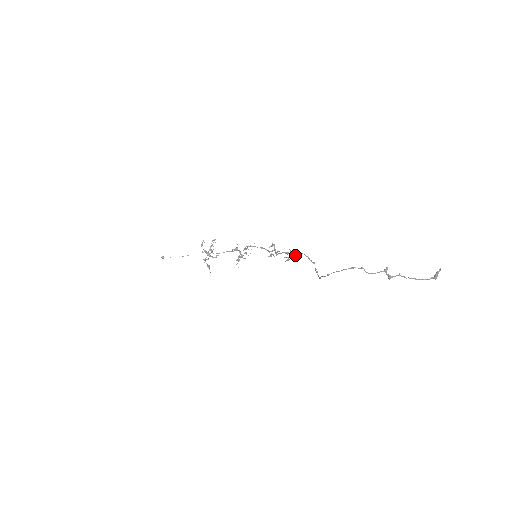
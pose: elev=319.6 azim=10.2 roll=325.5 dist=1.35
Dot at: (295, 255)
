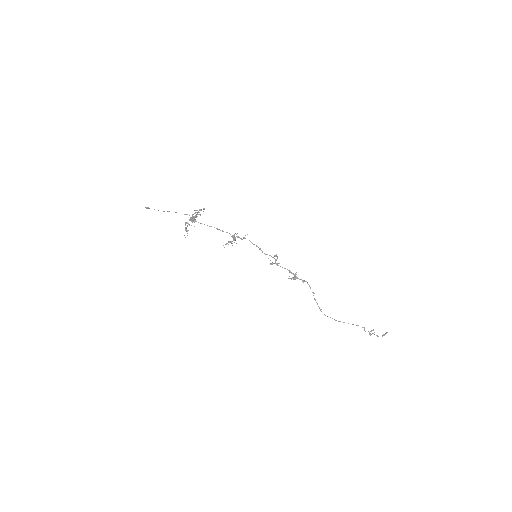
Dot at: (300, 279)
